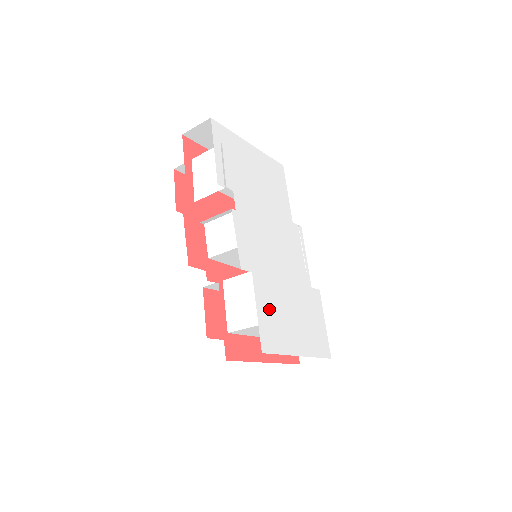
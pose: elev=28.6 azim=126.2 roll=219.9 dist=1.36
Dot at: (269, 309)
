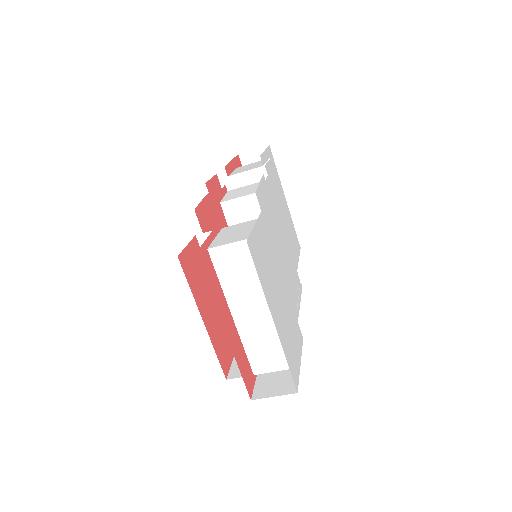
Dot at: (263, 247)
